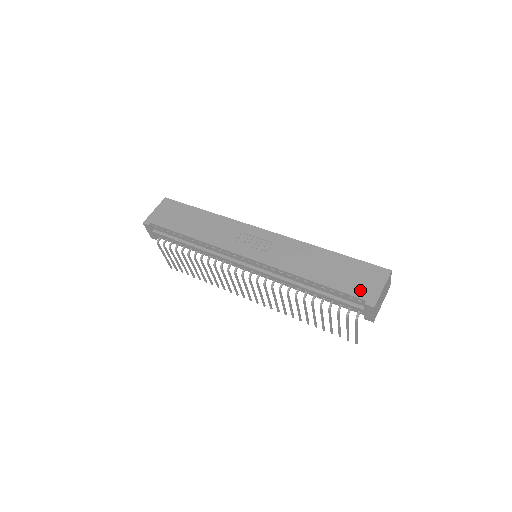
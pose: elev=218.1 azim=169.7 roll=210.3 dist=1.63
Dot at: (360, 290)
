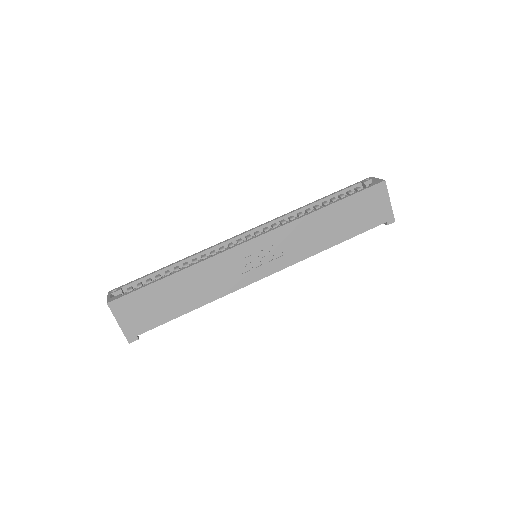
Dot at: (377, 218)
